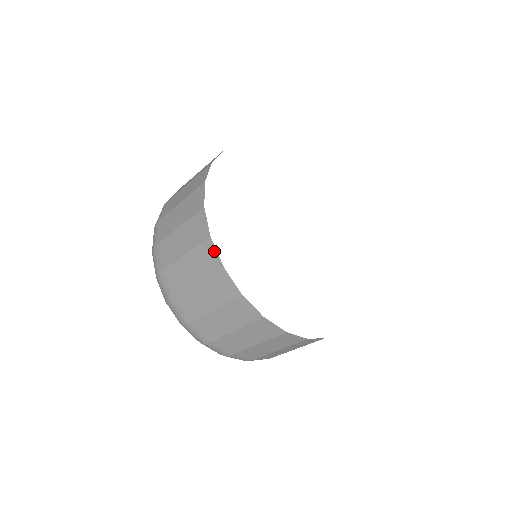
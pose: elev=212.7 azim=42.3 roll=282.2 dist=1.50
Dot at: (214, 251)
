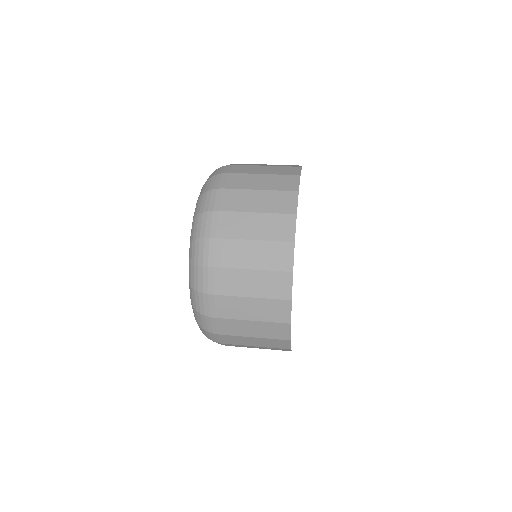
Dot at: occluded
